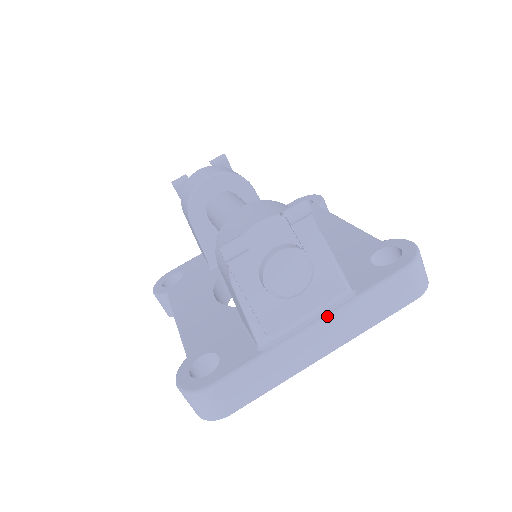
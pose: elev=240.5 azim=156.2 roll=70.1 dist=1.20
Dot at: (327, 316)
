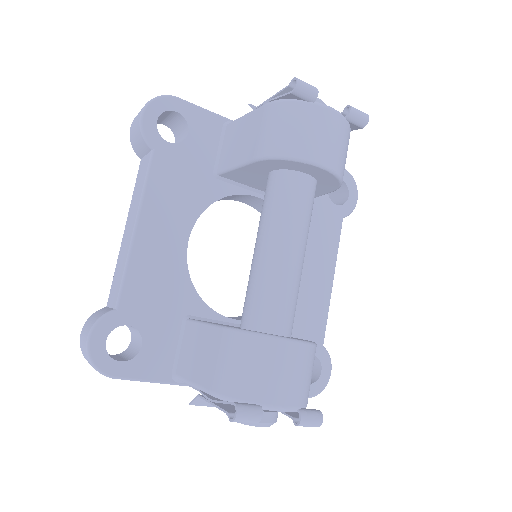
Dot at: occluded
